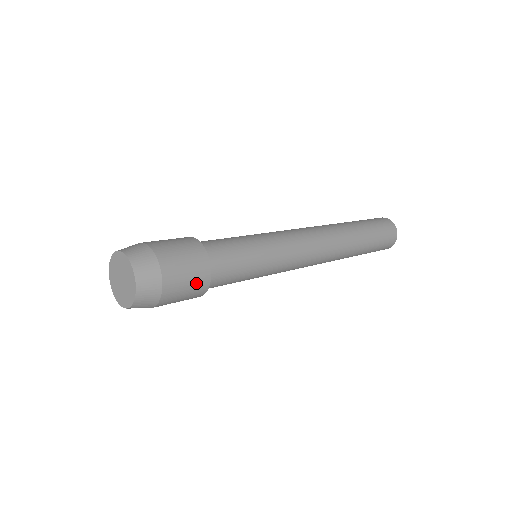
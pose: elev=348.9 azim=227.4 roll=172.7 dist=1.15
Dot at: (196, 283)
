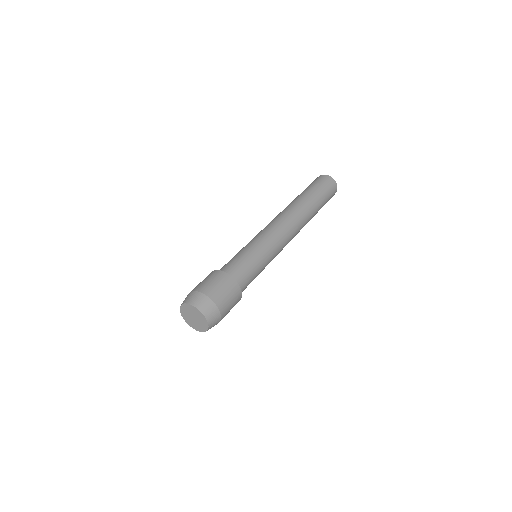
Dot at: occluded
